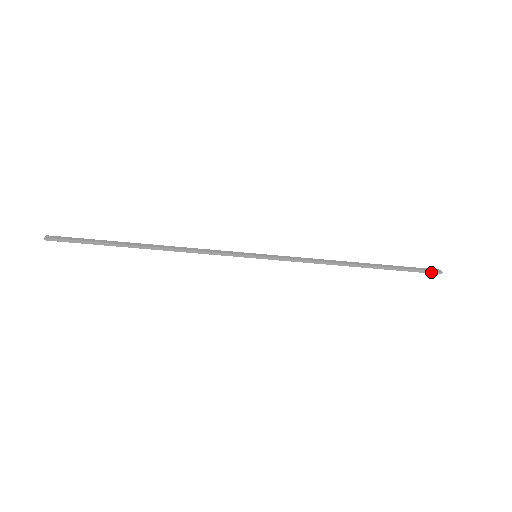
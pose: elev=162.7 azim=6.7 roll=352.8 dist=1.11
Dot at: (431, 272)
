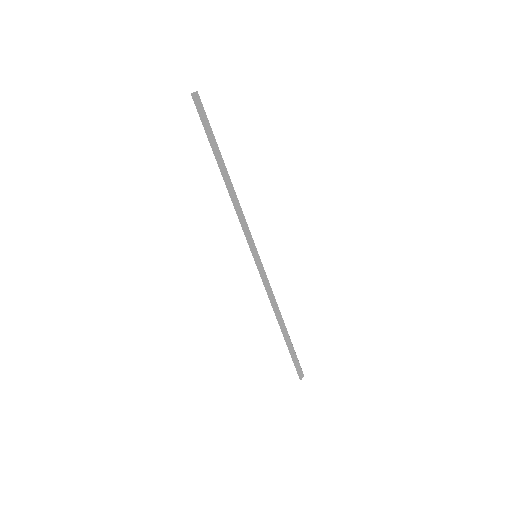
Dot at: (298, 373)
